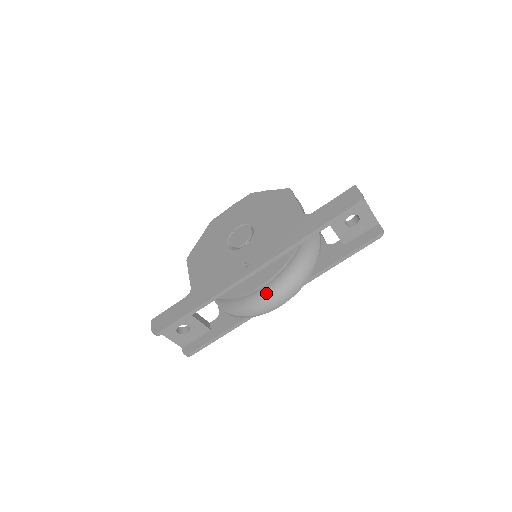
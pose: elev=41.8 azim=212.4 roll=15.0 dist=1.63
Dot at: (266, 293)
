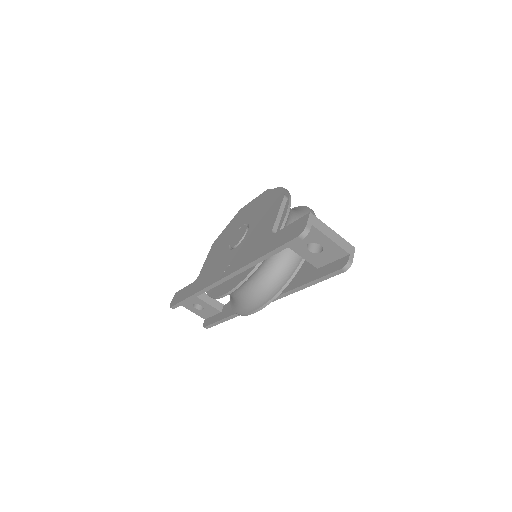
Dot at: (244, 298)
